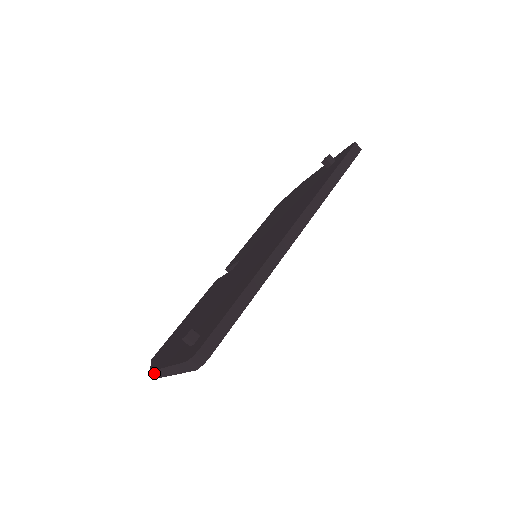
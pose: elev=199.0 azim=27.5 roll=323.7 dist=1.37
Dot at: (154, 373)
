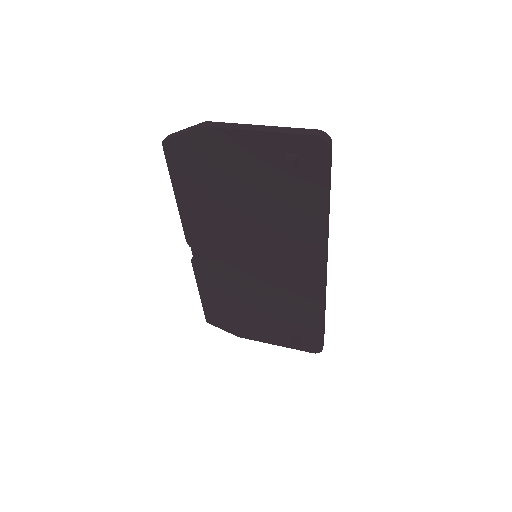
Dot at: (242, 336)
